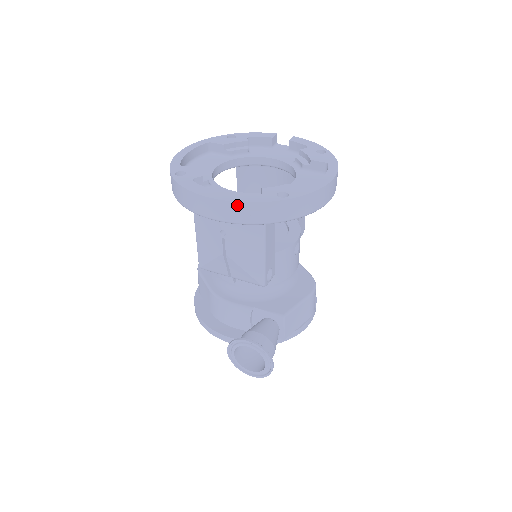
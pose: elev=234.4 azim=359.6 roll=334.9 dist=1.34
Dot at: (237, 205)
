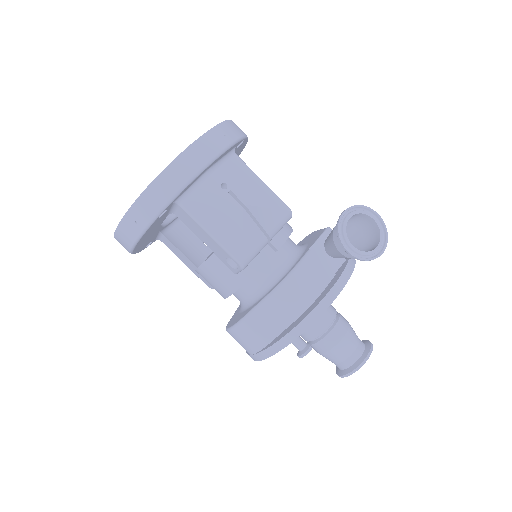
Dot at: (211, 133)
